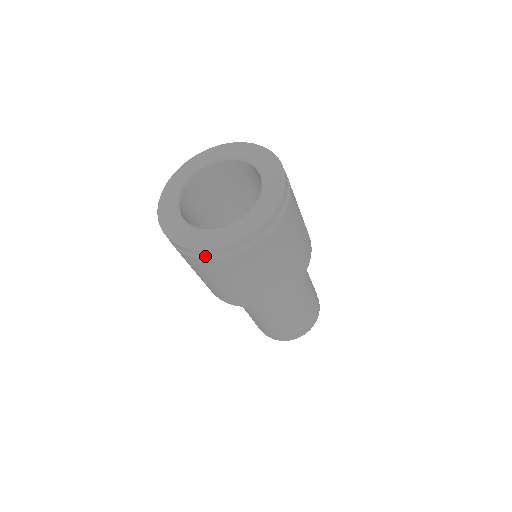
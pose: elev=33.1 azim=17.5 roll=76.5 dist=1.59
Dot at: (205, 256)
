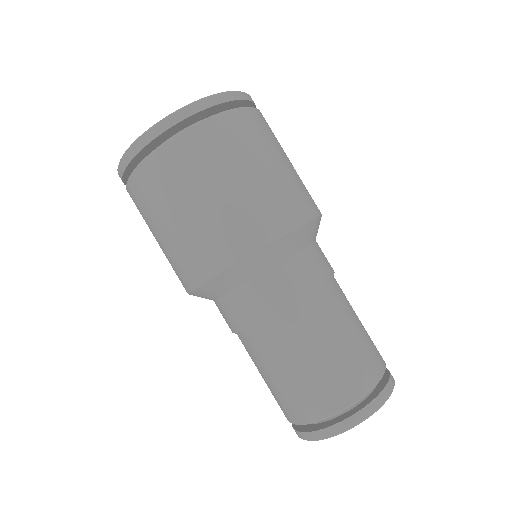
Dot at: (190, 126)
